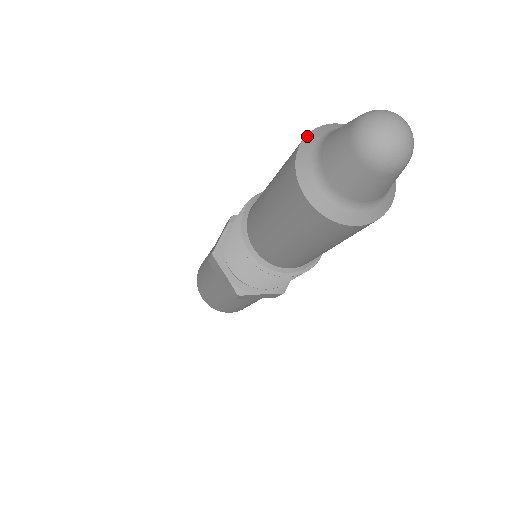
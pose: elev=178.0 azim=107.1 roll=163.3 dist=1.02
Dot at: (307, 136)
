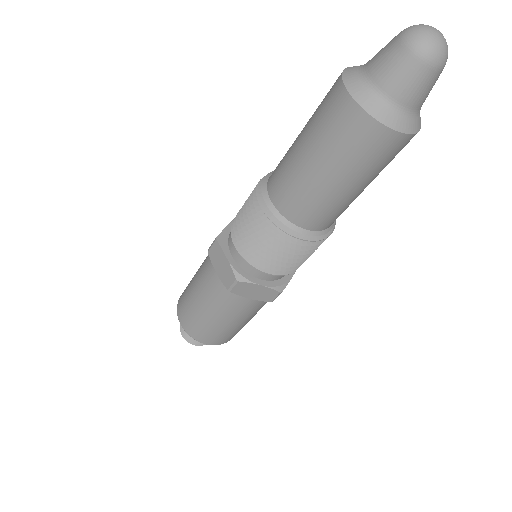
Dot at: occluded
